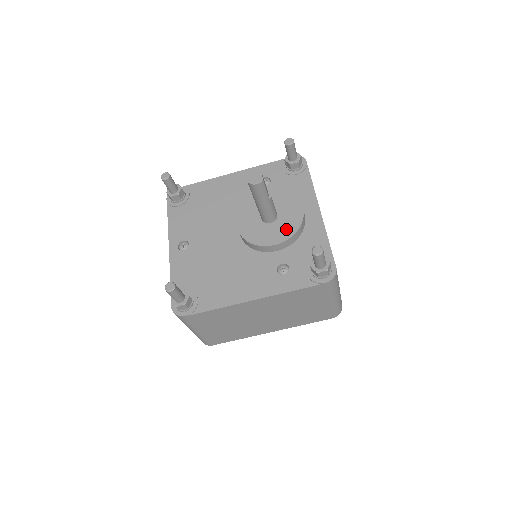
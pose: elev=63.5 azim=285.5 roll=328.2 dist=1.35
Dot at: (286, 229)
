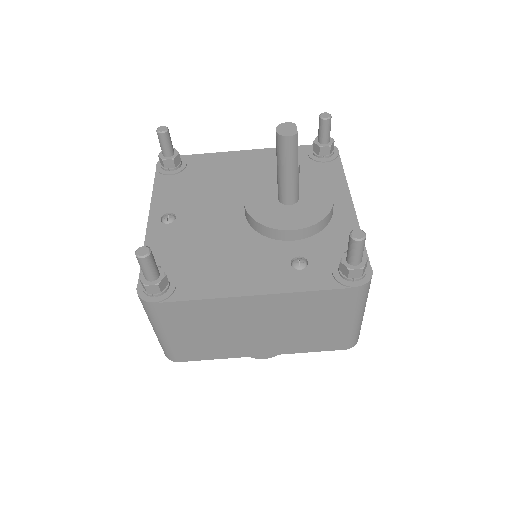
Dot at: (309, 214)
